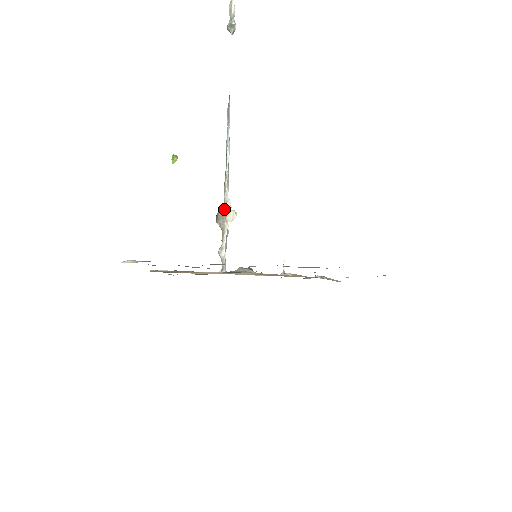
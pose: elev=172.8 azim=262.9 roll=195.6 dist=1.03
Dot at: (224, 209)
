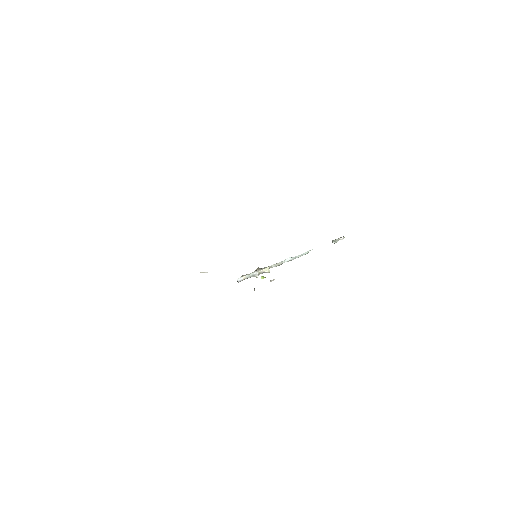
Dot at: occluded
